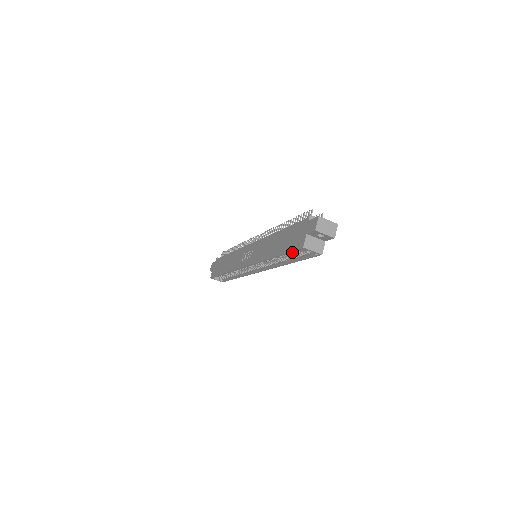
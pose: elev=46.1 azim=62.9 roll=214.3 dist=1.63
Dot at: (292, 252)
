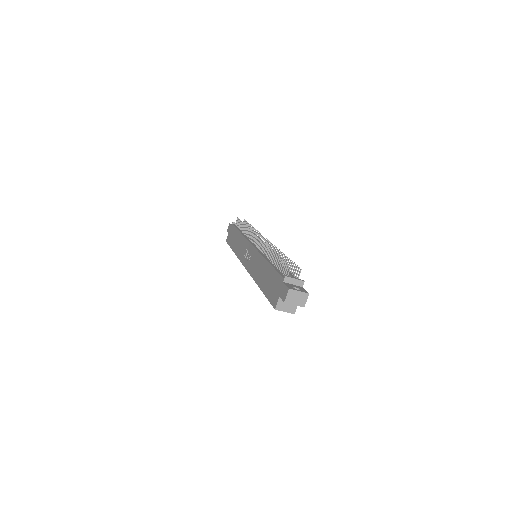
Dot at: occluded
